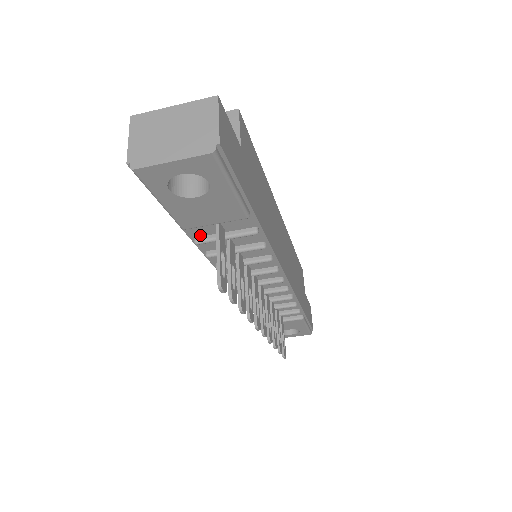
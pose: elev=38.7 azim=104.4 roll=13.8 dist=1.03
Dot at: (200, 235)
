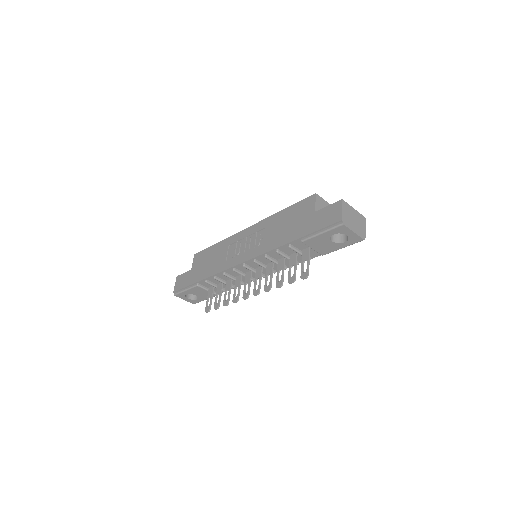
Dot at: (294, 245)
